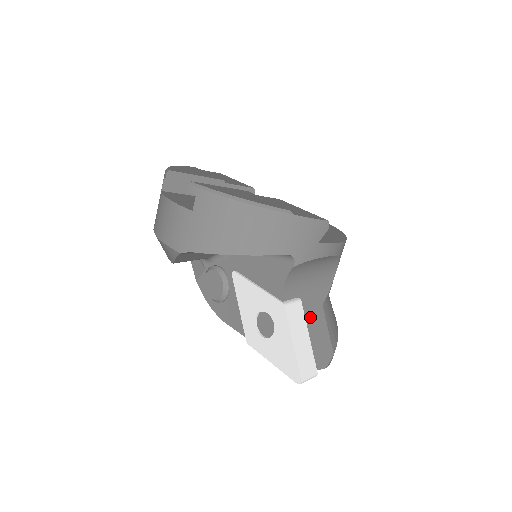
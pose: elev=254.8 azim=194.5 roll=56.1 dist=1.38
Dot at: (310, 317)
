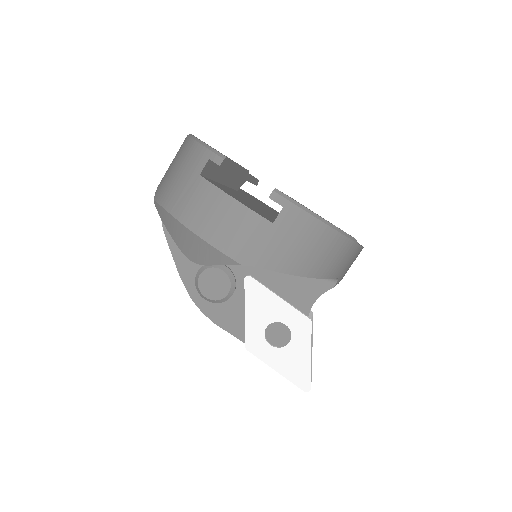
Dot at: occluded
